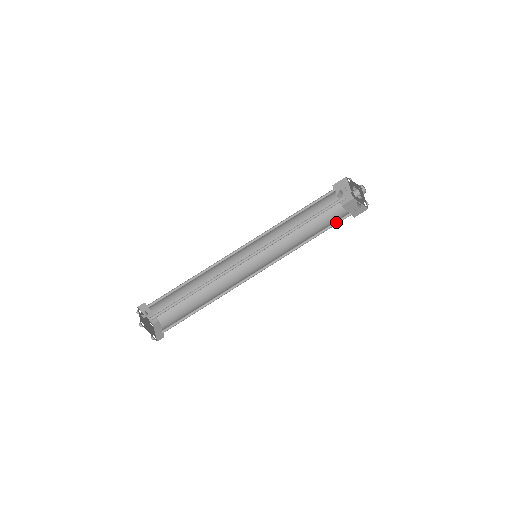
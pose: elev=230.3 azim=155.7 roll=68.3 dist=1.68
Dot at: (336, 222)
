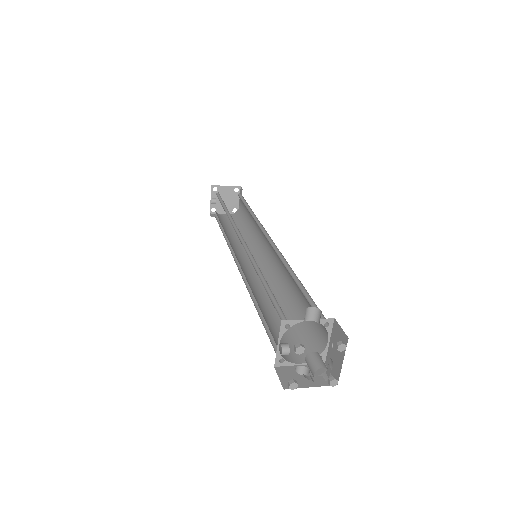
Dot at: (309, 336)
